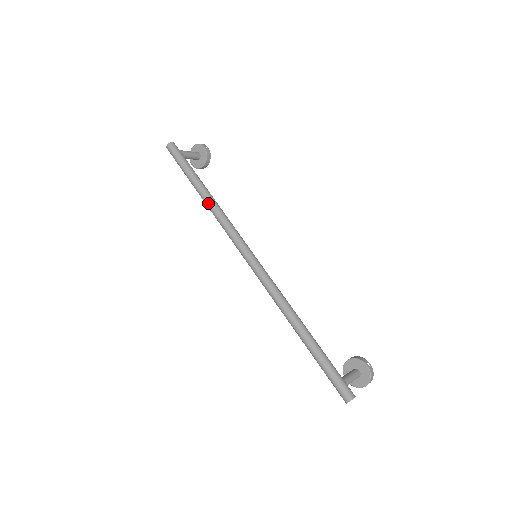
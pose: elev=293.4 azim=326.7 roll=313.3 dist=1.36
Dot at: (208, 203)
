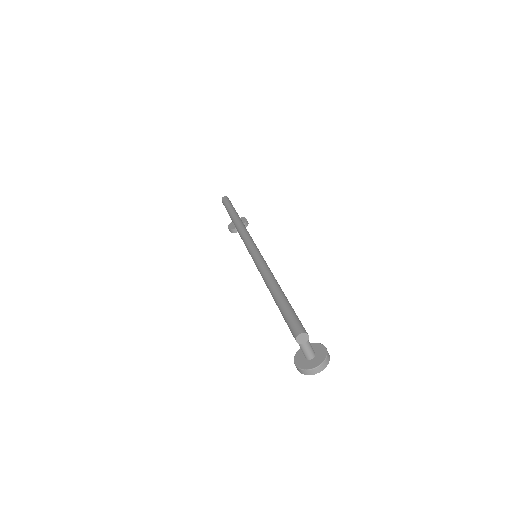
Dot at: (237, 219)
